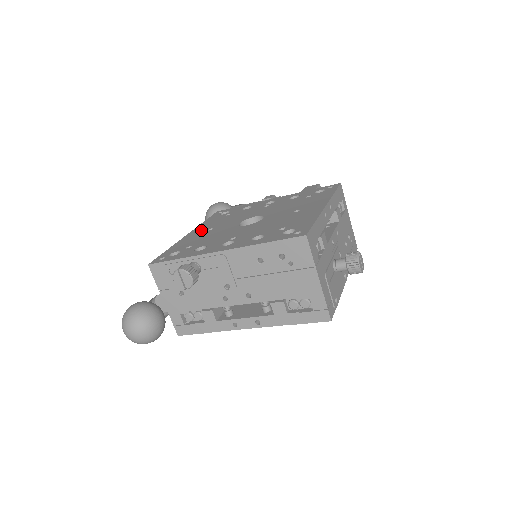
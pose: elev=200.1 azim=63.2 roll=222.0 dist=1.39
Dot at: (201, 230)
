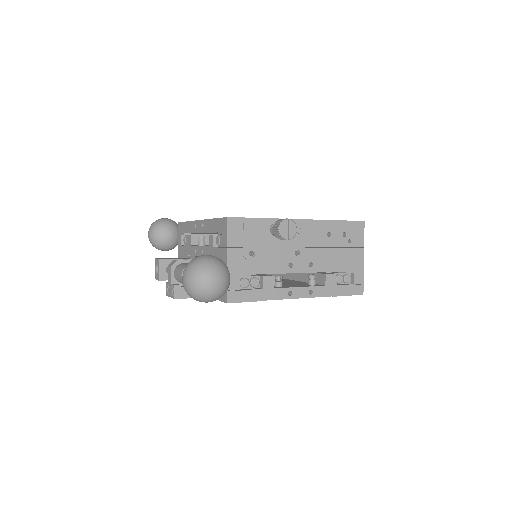
Dot at: occluded
